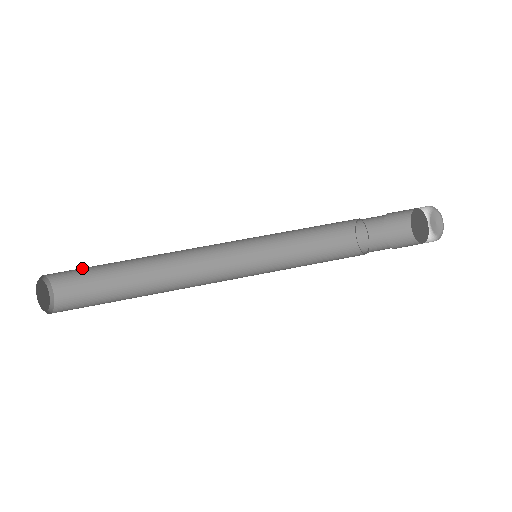
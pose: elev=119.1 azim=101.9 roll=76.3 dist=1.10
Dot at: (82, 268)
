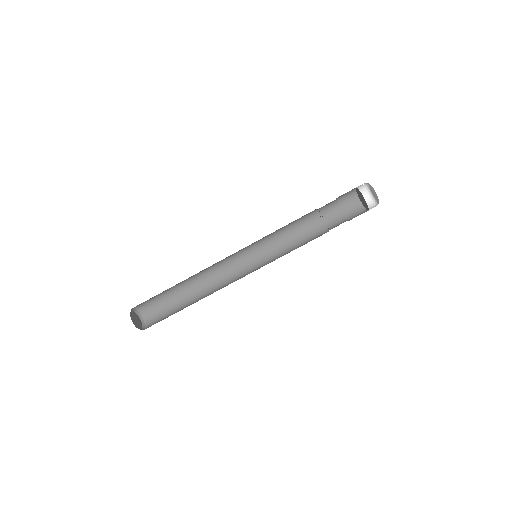
Dot at: occluded
